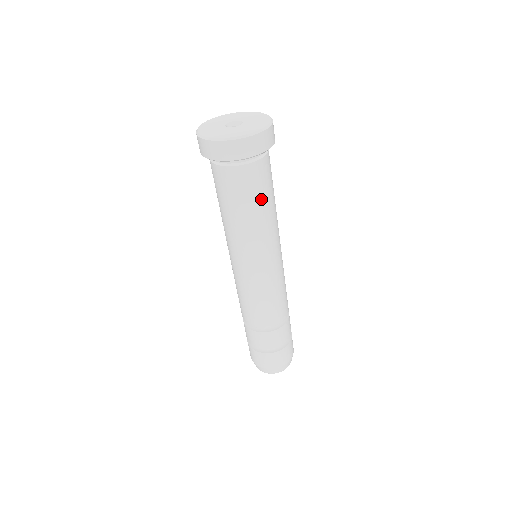
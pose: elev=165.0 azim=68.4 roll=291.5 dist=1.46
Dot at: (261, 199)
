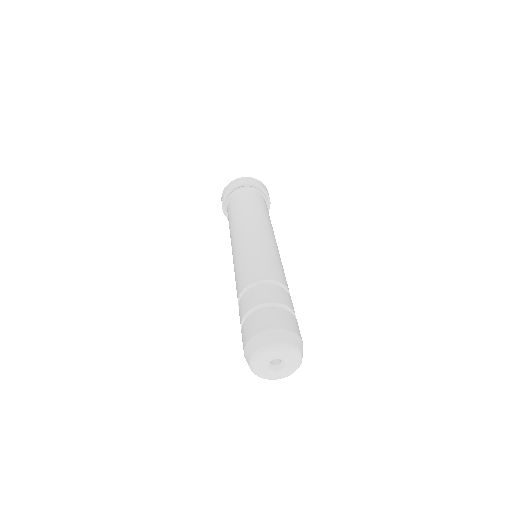
Dot at: occluded
